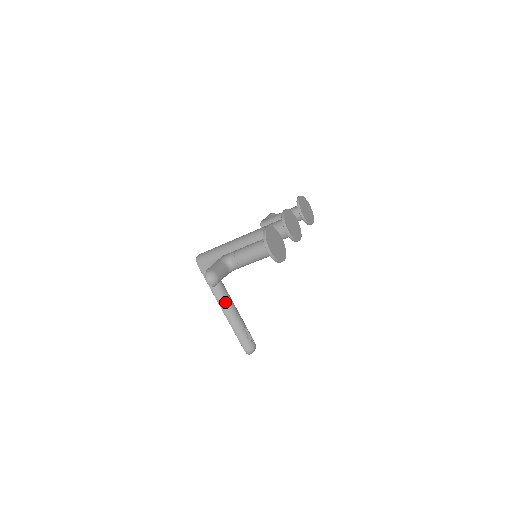
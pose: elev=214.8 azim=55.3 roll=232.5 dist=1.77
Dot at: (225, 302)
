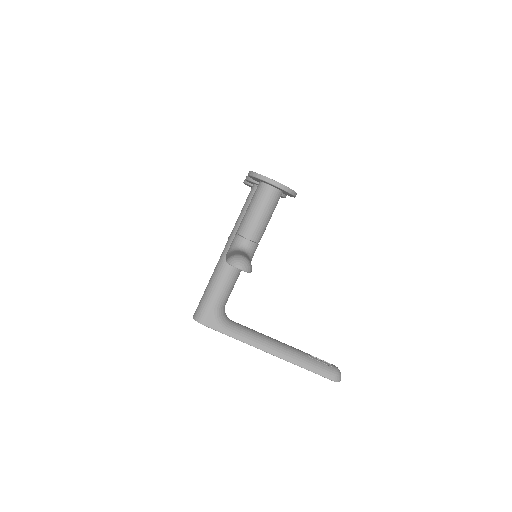
Dot at: (265, 342)
